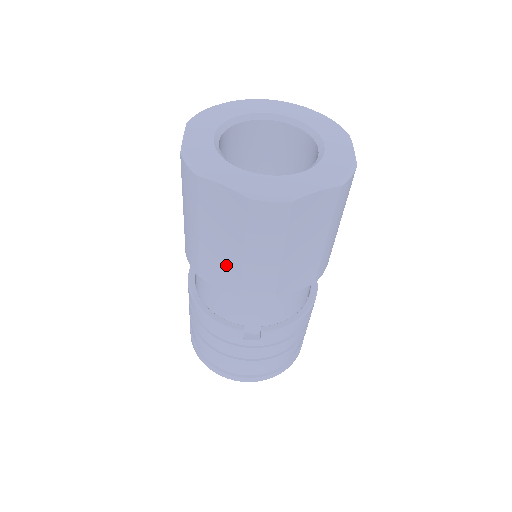
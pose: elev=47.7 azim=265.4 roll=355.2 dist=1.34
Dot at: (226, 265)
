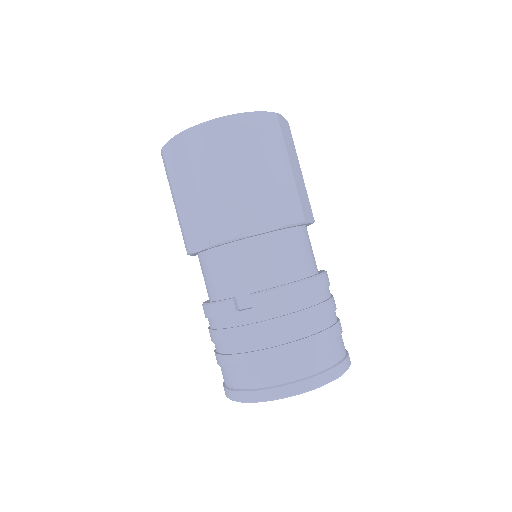
Dot at: (195, 215)
